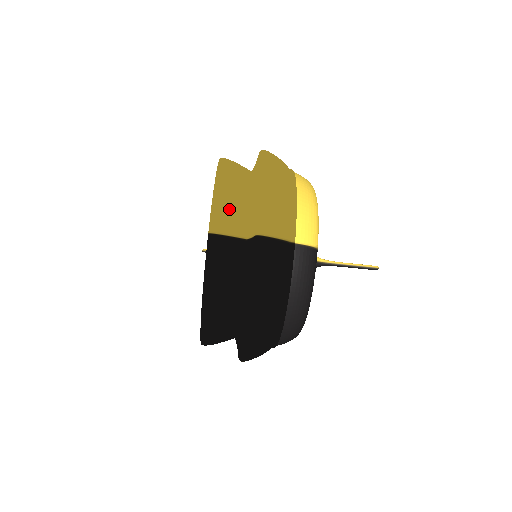
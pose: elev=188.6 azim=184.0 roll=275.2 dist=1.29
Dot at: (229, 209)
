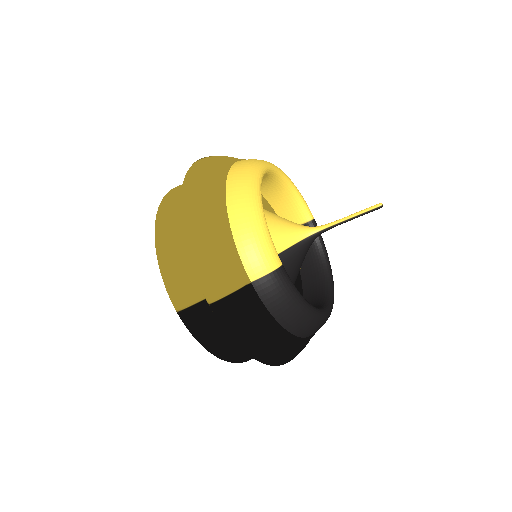
Dot at: (180, 280)
